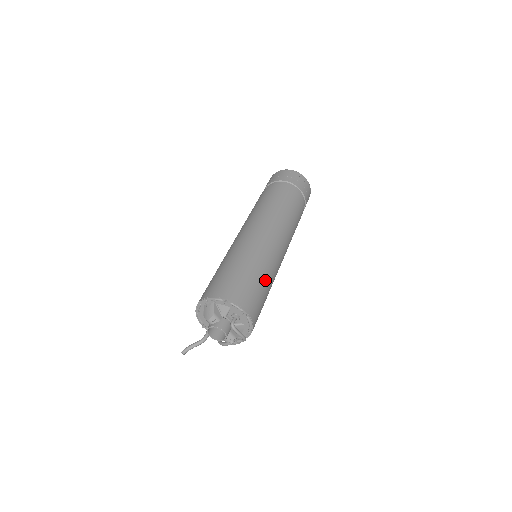
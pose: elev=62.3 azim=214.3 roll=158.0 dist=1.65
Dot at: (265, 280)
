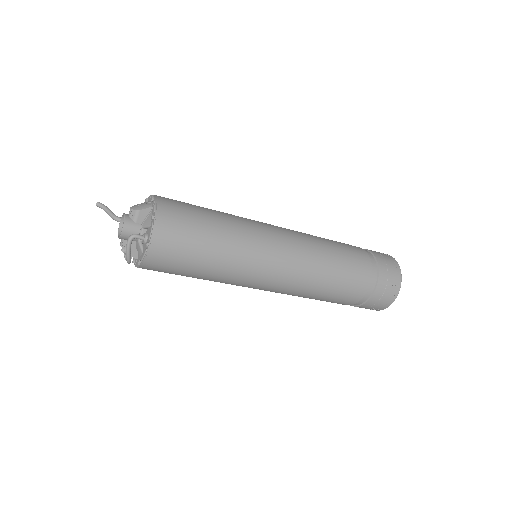
Dot at: (211, 263)
